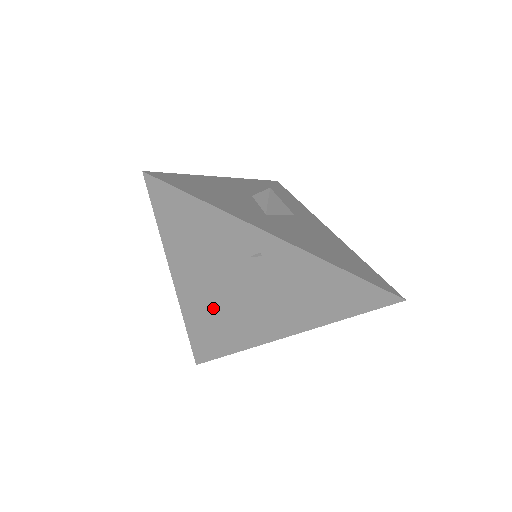
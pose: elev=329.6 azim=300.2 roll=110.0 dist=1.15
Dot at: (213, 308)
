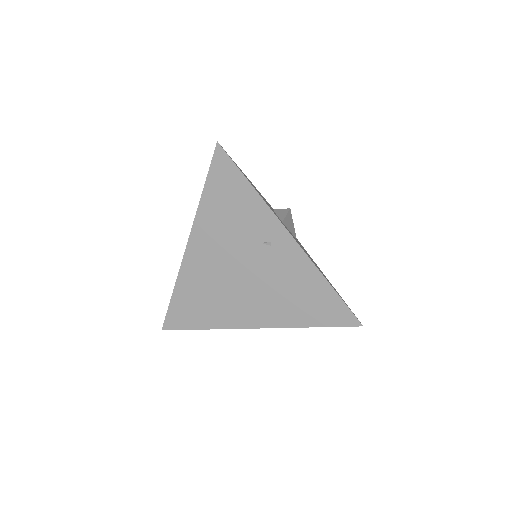
Dot at: (207, 278)
